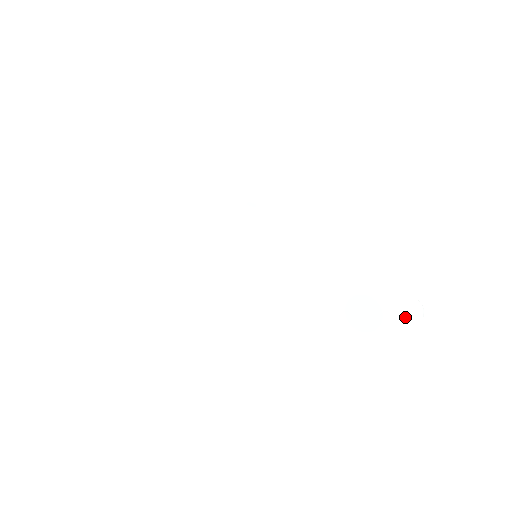
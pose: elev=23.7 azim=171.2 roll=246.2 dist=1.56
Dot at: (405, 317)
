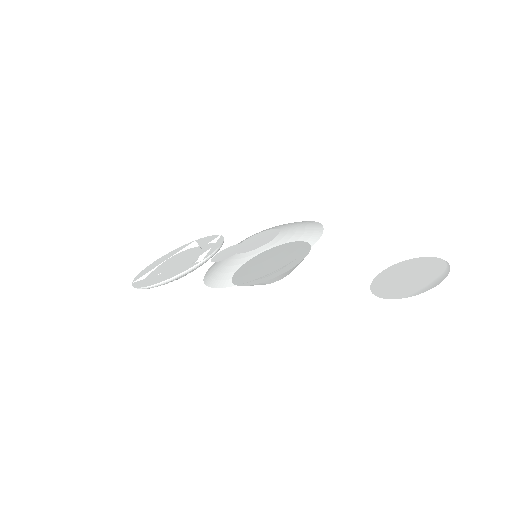
Dot at: (379, 288)
